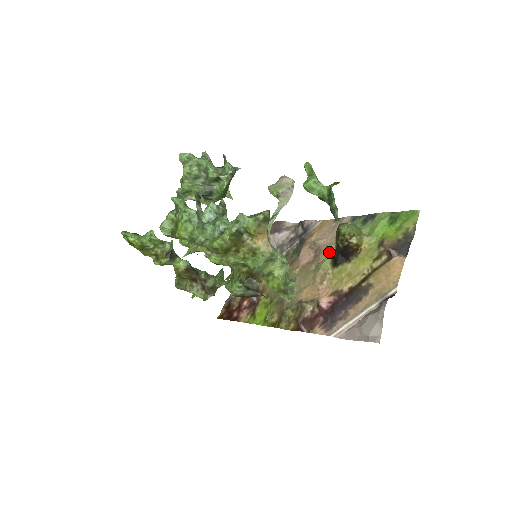
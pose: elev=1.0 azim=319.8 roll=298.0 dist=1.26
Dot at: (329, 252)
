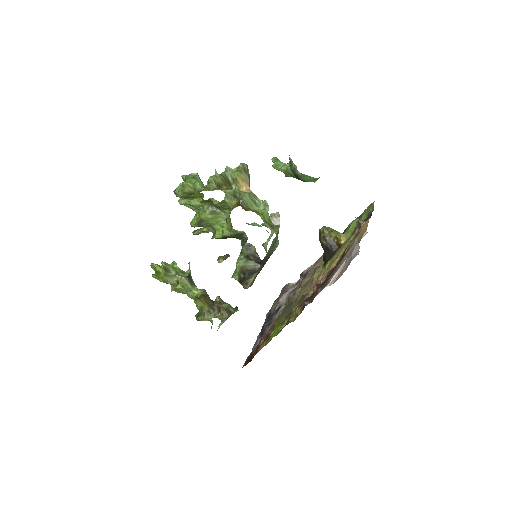
Dot at: occluded
